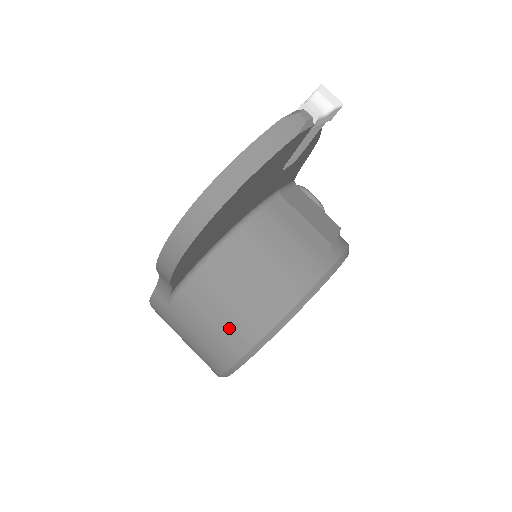
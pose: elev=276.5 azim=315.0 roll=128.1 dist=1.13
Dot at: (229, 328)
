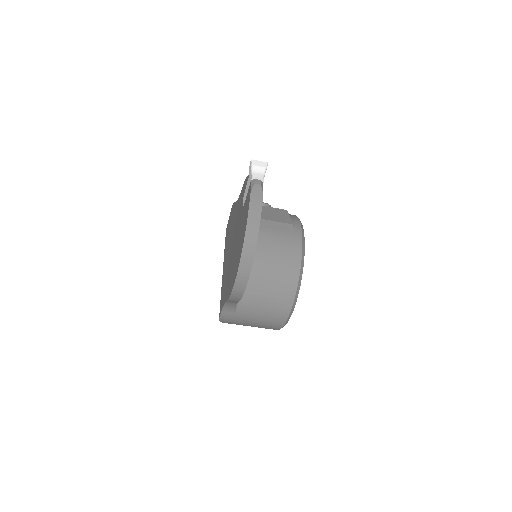
Dot at: (276, 302)
